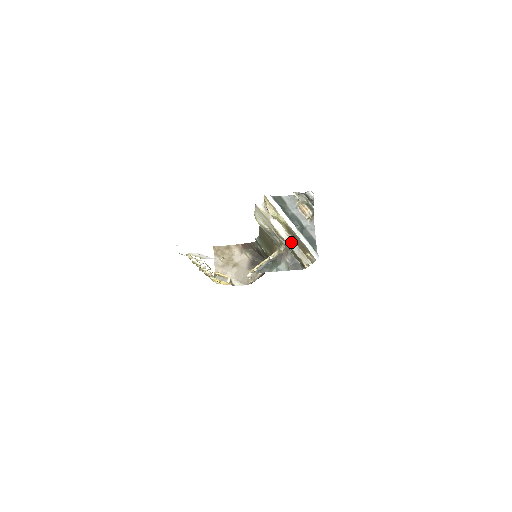
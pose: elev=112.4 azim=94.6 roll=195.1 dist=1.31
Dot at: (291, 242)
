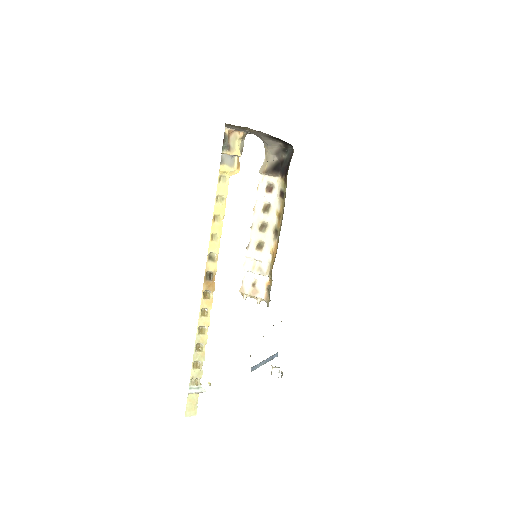
Dot at: occluded
